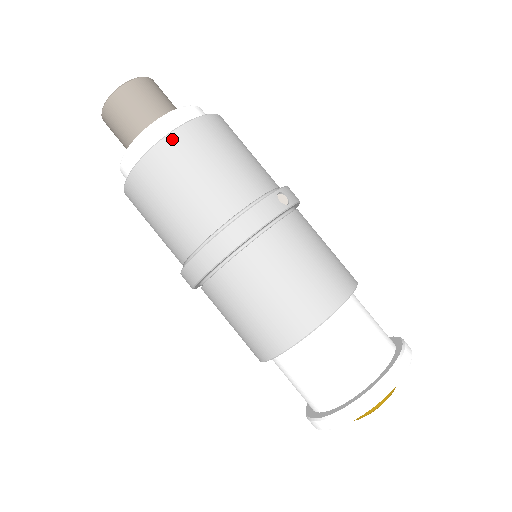
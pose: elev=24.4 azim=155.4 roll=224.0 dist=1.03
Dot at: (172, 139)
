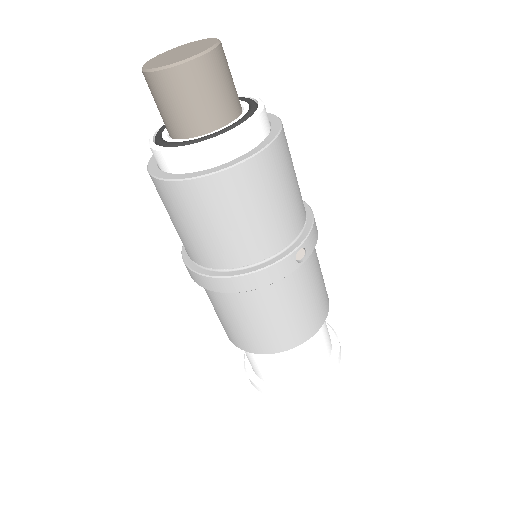
Dot at: (216, 180)
